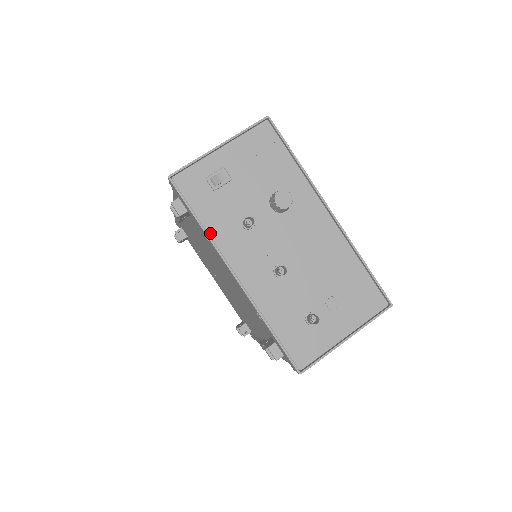
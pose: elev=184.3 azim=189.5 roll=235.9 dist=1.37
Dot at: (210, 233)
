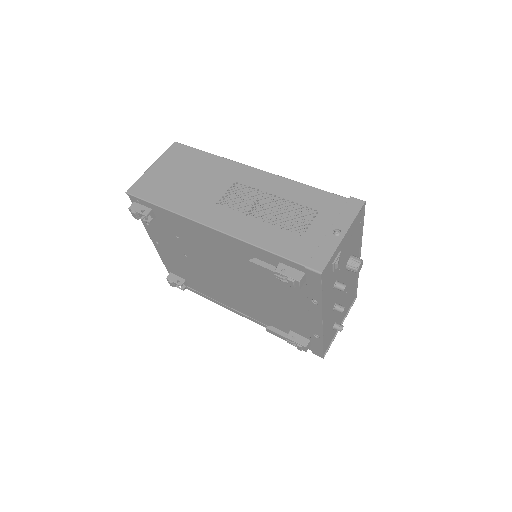
Dot at: (322, 302)
